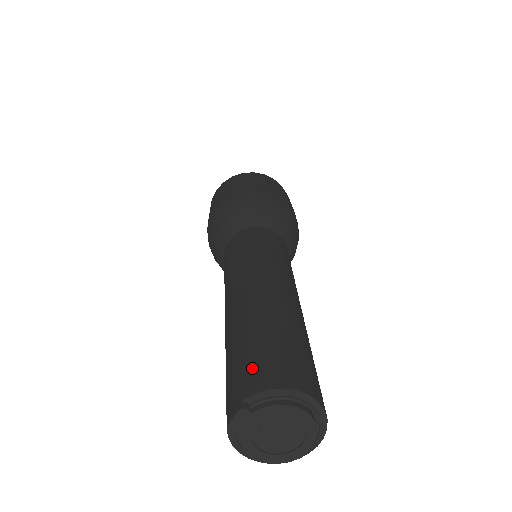
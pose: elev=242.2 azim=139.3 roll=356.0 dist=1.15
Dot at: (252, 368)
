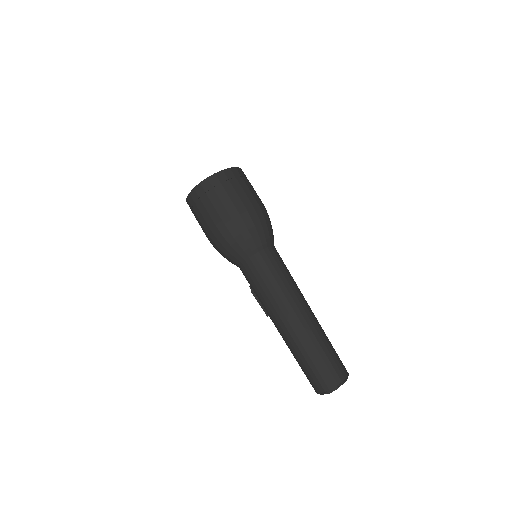
Dot at: (334, 370)
